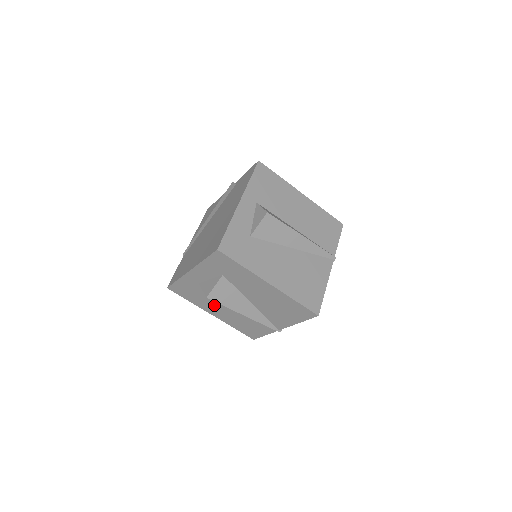
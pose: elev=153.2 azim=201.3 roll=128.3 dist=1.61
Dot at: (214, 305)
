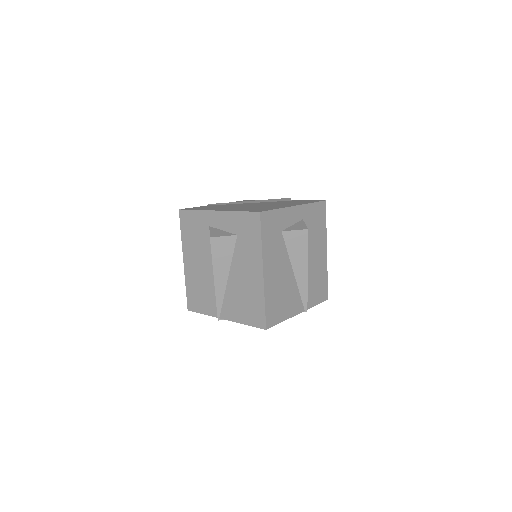
Dot at: (197, 254)
